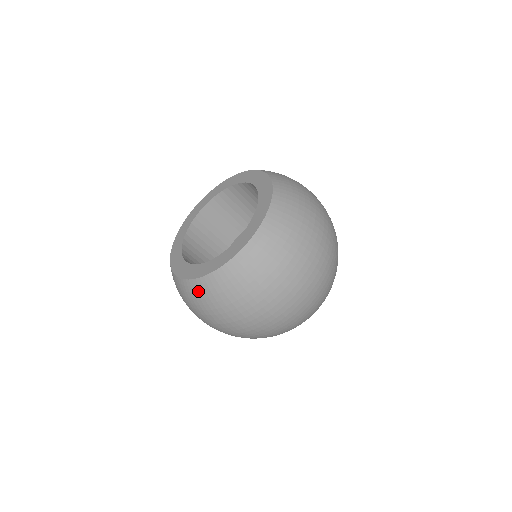
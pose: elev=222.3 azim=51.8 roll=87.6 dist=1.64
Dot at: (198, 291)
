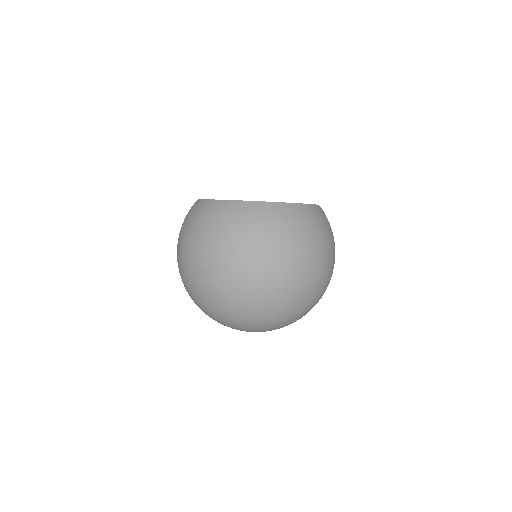
Dot at: (233, 210)
